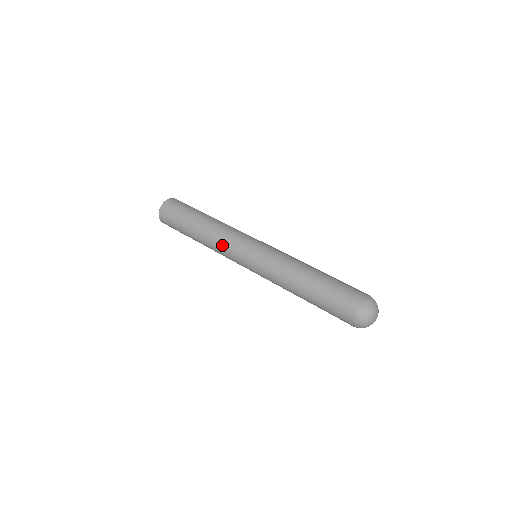
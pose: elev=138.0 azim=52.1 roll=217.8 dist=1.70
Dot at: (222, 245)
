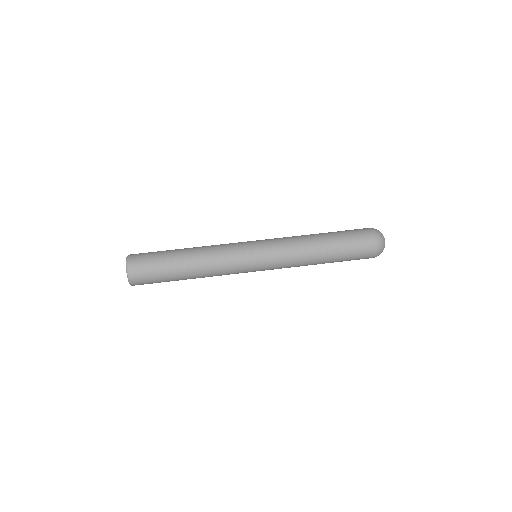
Dot at: (223, 254)
